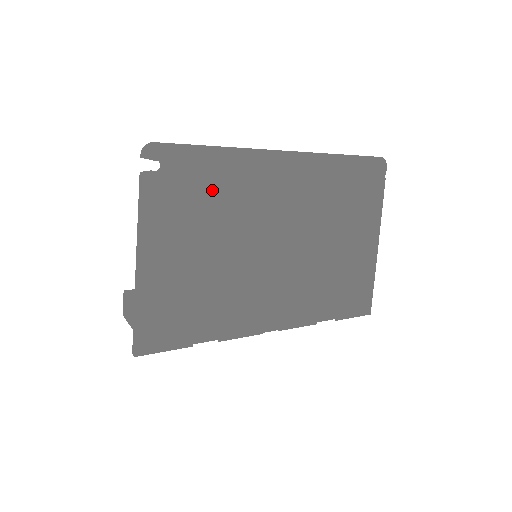
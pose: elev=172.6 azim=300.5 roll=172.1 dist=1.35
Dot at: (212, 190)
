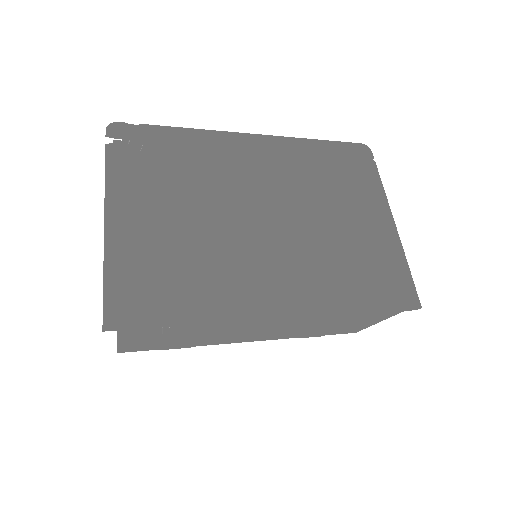
Dot at: (180, 162)
